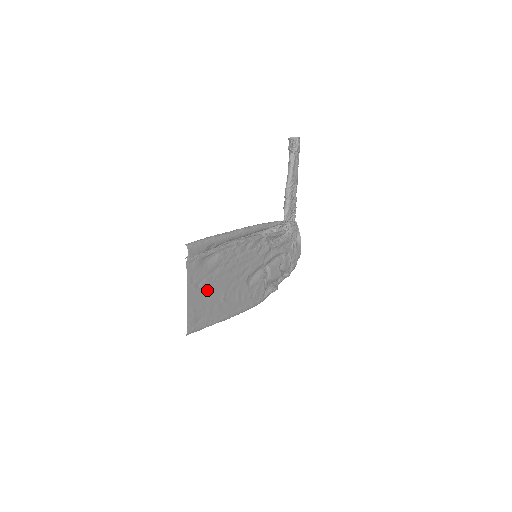
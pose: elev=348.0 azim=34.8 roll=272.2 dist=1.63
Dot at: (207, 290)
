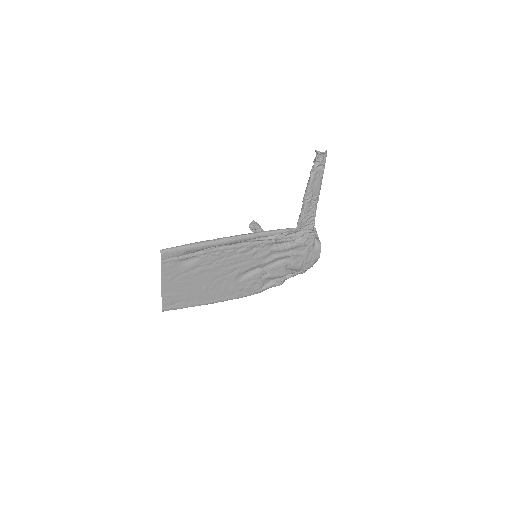
Dot at: (185, 283)
